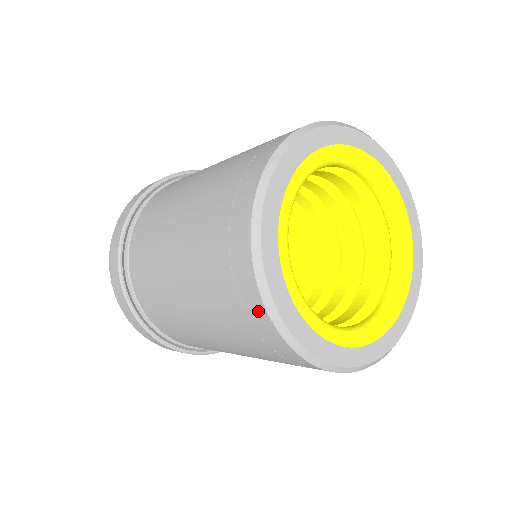
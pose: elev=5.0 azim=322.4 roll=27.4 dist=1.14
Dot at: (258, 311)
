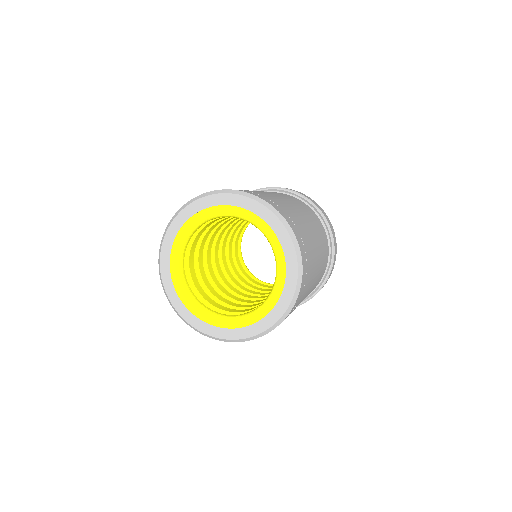
Dot at: occluded
